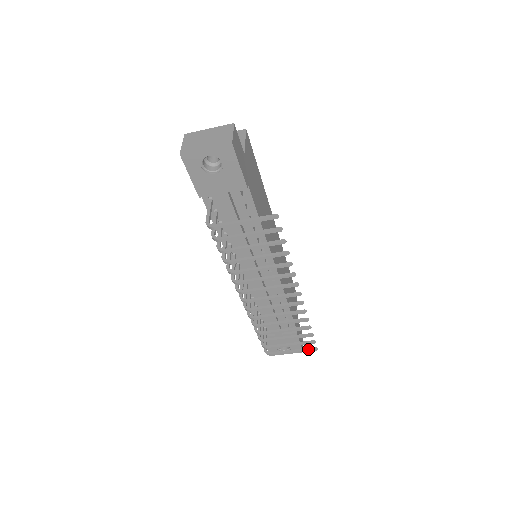
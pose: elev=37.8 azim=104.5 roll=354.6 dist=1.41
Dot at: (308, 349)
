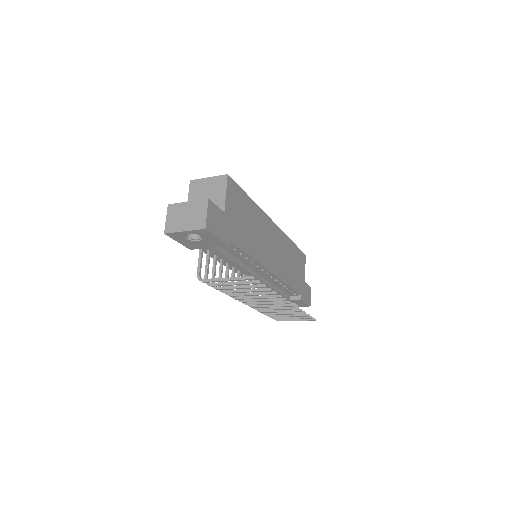
Dot at: (308, 319)
